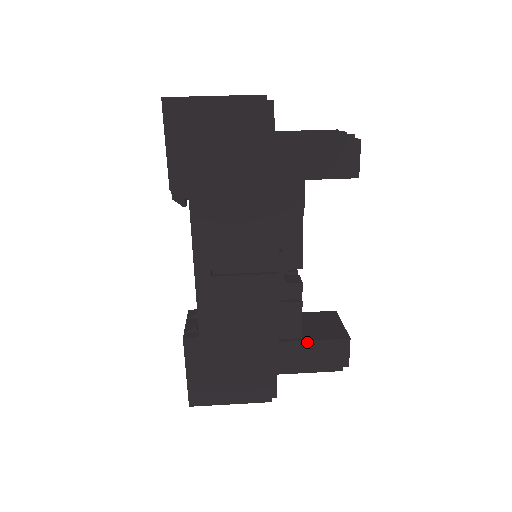
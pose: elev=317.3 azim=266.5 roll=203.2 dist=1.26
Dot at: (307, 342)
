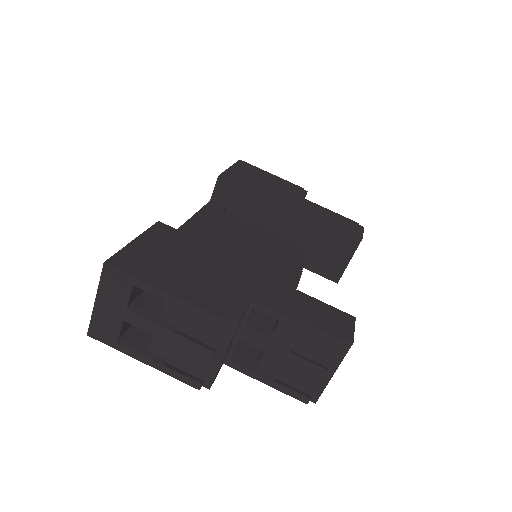
Dot at: occluded
